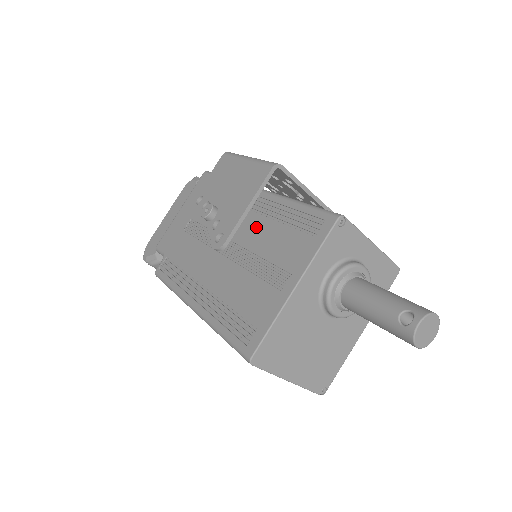
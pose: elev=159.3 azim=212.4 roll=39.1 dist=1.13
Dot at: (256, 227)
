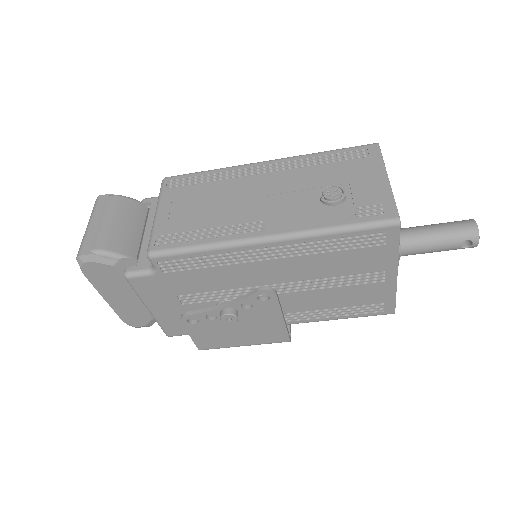
Dot at: occluded
